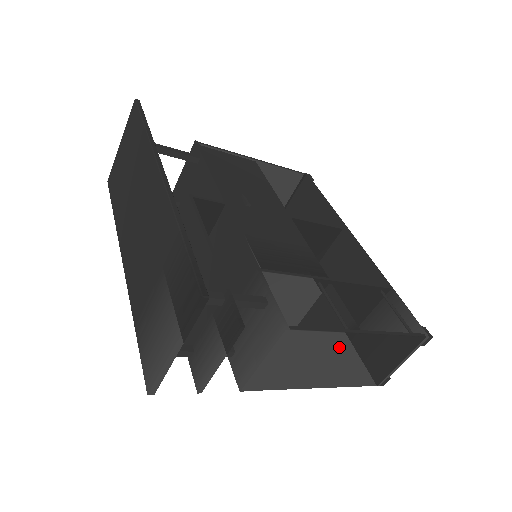
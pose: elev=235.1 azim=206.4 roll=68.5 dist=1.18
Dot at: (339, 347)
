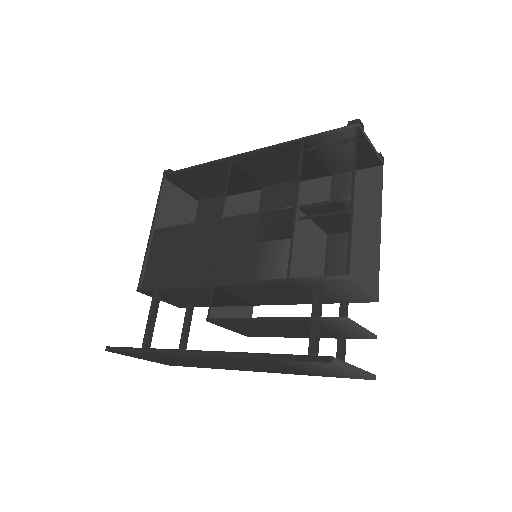
Dot at: (360, 220)
